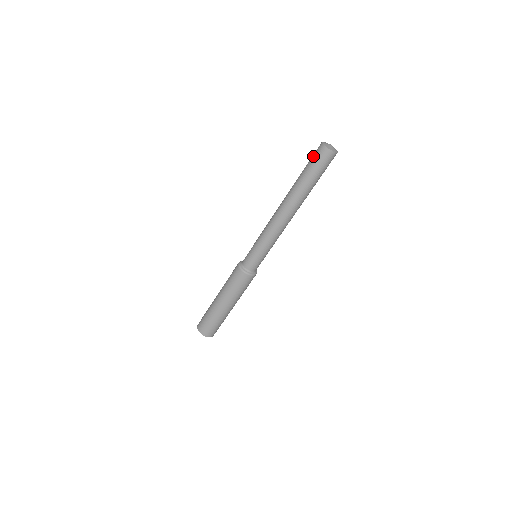
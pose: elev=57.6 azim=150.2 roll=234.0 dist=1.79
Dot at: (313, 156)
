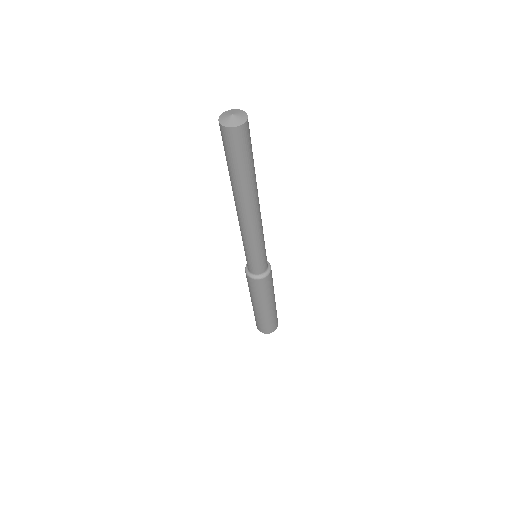
Dot at: (227, 146)
